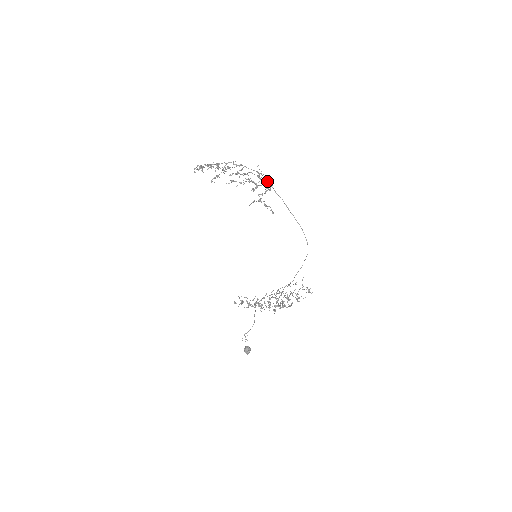
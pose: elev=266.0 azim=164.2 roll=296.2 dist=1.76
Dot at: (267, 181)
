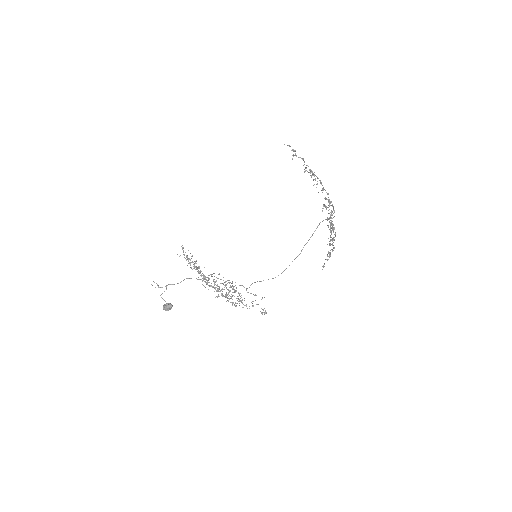
Dot at: occluded
